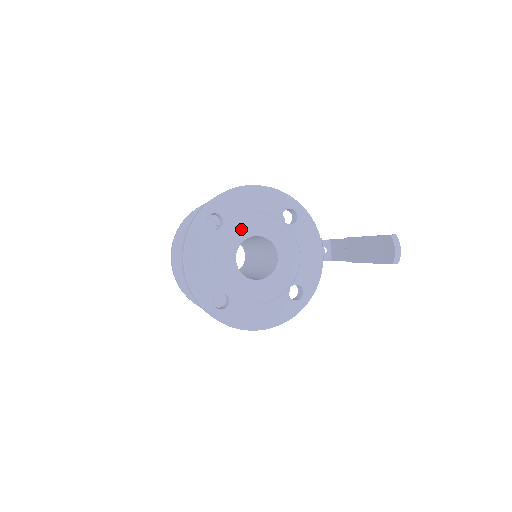
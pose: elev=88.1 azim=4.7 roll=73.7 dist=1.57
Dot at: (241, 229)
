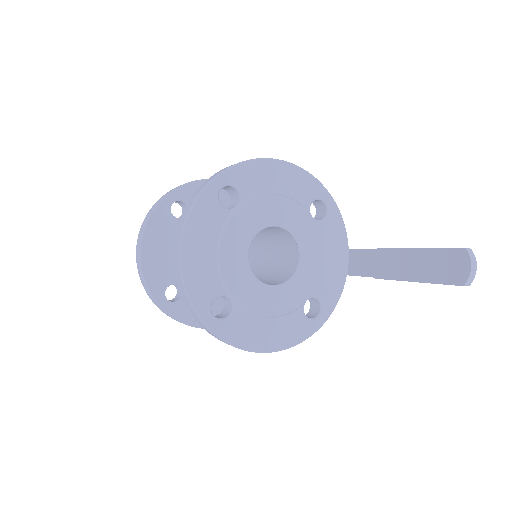
Dot at: (261, 214)
